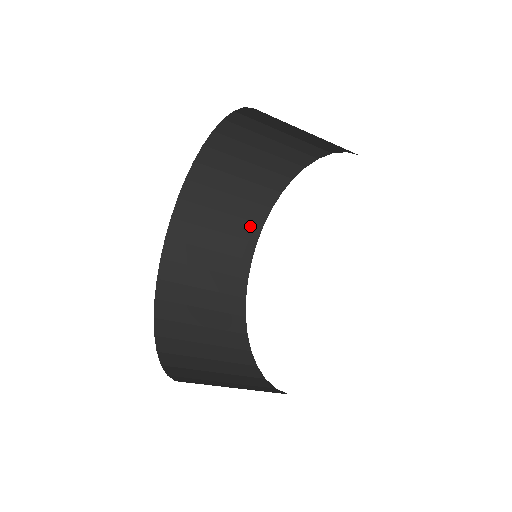
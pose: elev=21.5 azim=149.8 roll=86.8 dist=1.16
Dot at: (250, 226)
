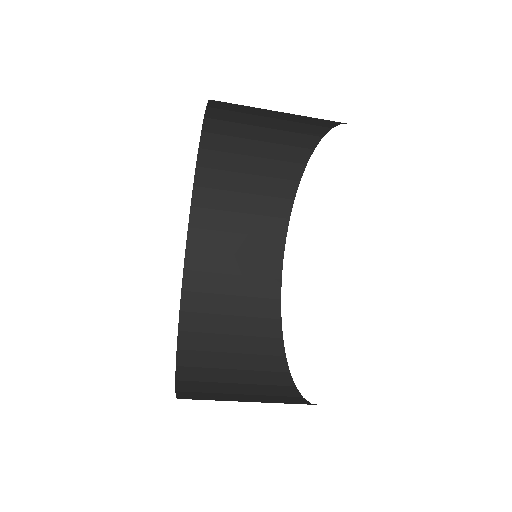
Dot at: (271, 243)
